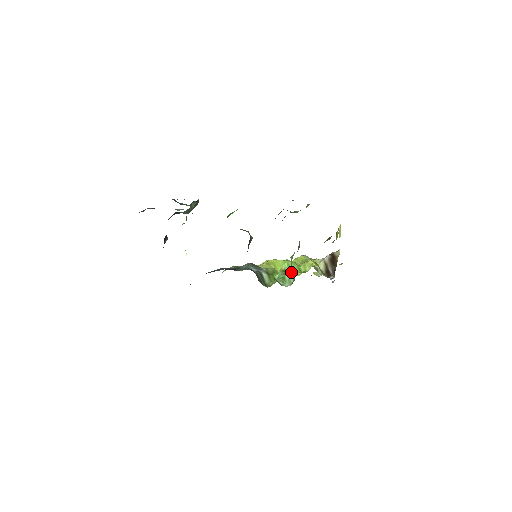
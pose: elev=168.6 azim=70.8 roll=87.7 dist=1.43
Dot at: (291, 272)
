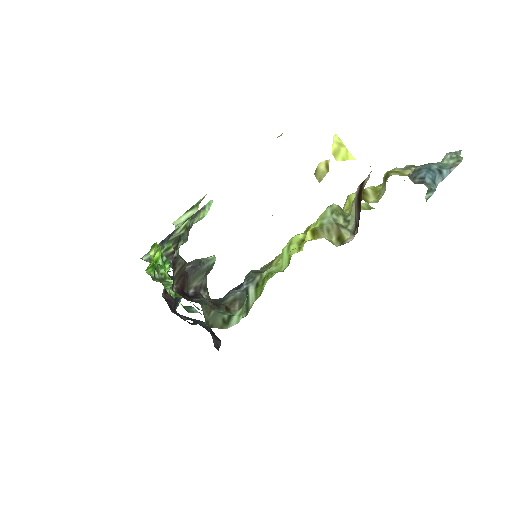
Dot at: occluded
